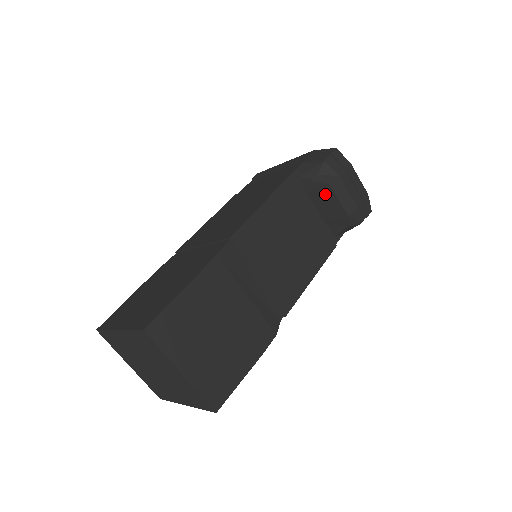
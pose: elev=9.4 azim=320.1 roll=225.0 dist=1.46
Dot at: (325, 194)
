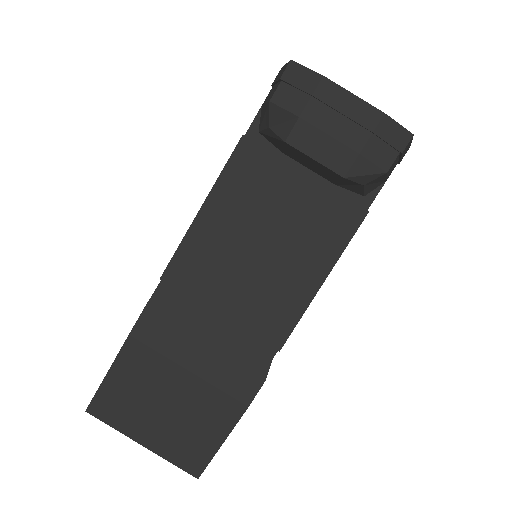
Dot at: (295, 152)
